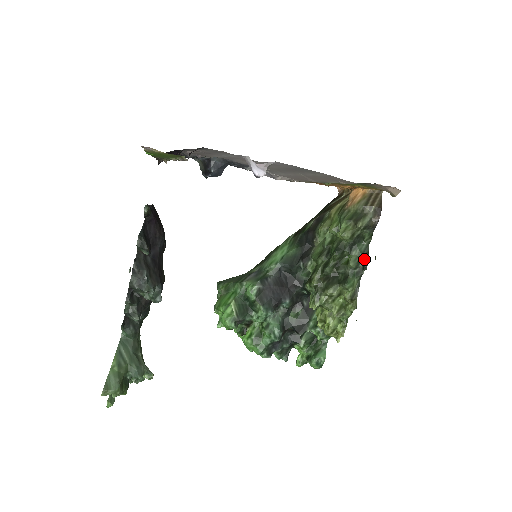
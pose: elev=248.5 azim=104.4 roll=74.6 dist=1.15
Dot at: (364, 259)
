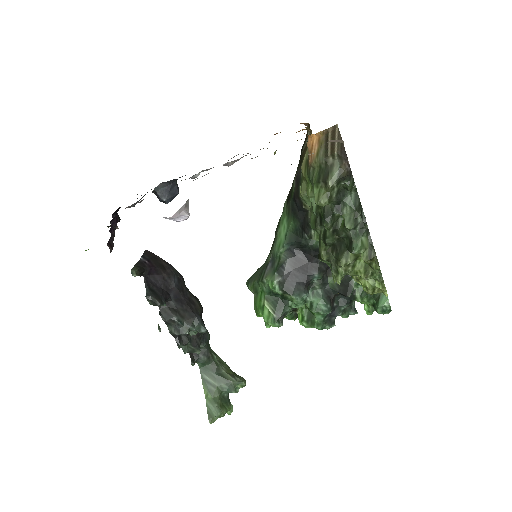
Dot at: (359, 213)
